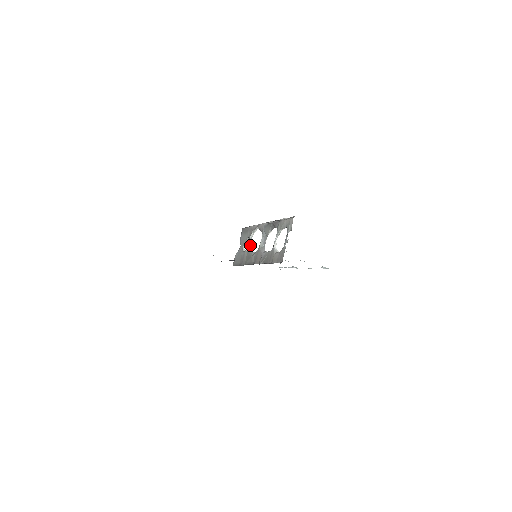
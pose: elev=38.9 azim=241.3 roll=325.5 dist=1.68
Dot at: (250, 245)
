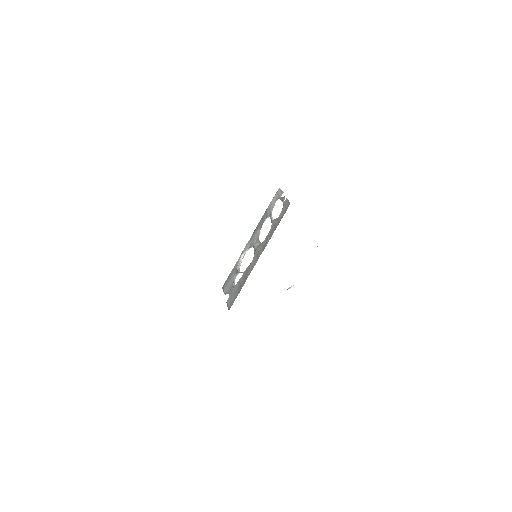
Dot at: (241, 272)
